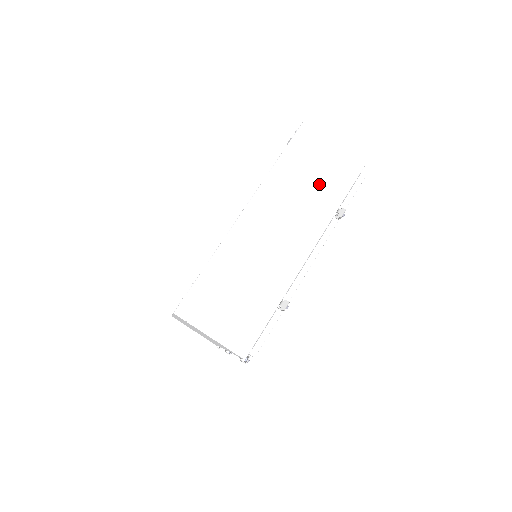
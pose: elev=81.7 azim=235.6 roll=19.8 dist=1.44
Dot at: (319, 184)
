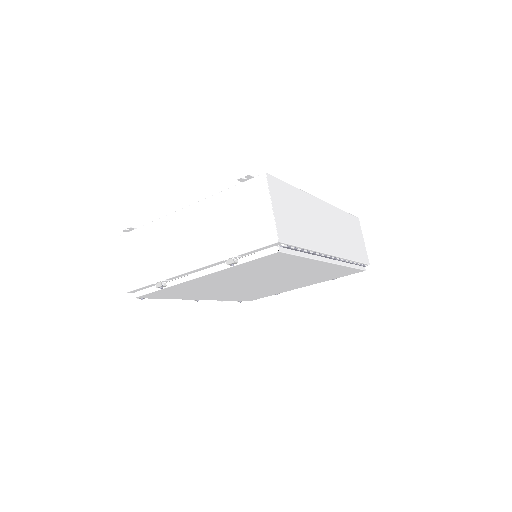
Dot at: (235, 229)
